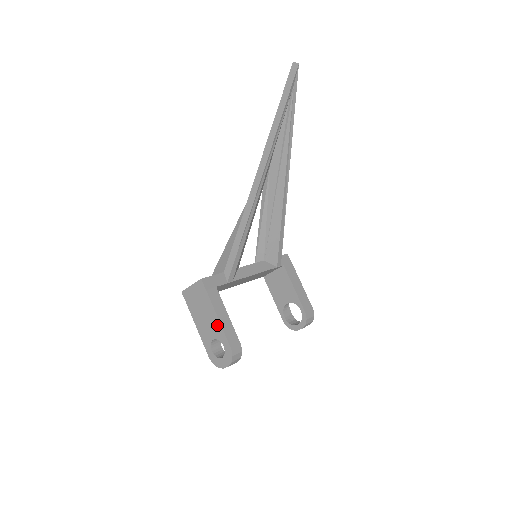
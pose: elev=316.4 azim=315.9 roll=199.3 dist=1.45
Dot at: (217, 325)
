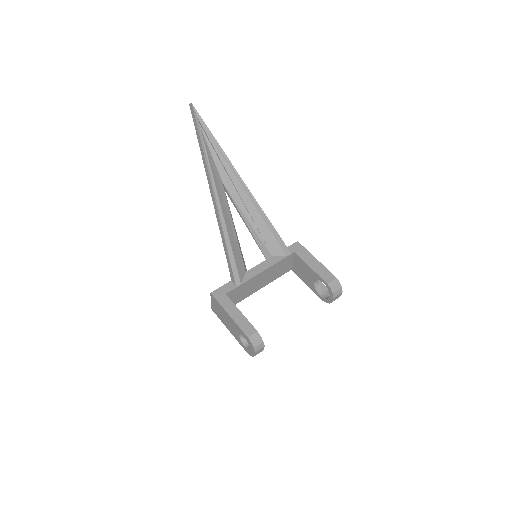
Dot at: (233, 323)
